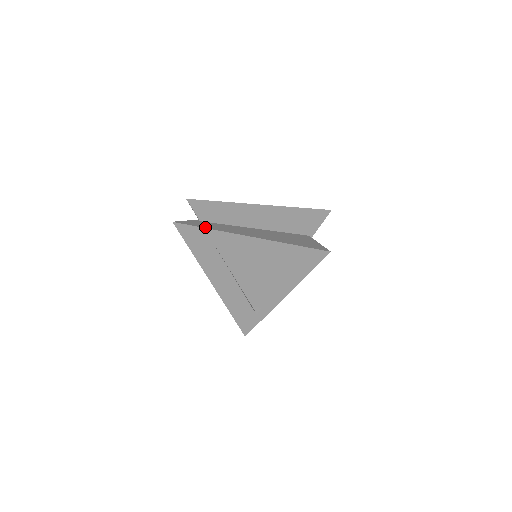
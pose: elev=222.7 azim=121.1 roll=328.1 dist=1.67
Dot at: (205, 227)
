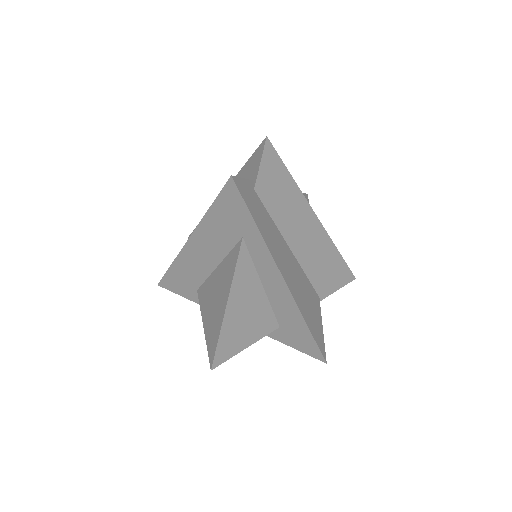
Dot at: (257, 221)
